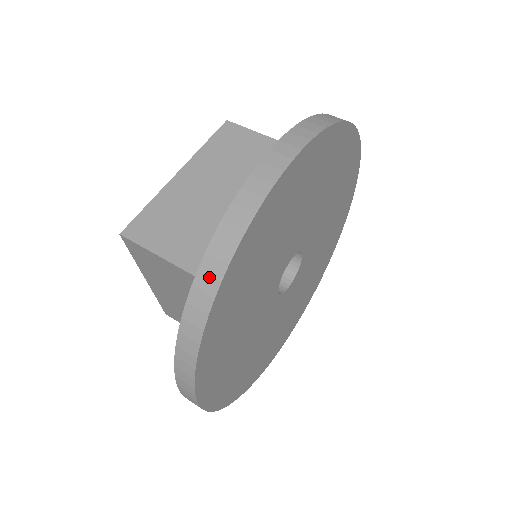
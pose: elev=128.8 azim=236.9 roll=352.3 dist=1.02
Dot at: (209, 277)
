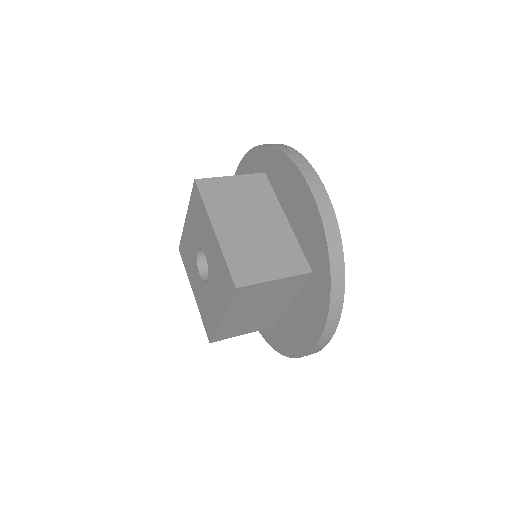
Dot at: (337, 260)
